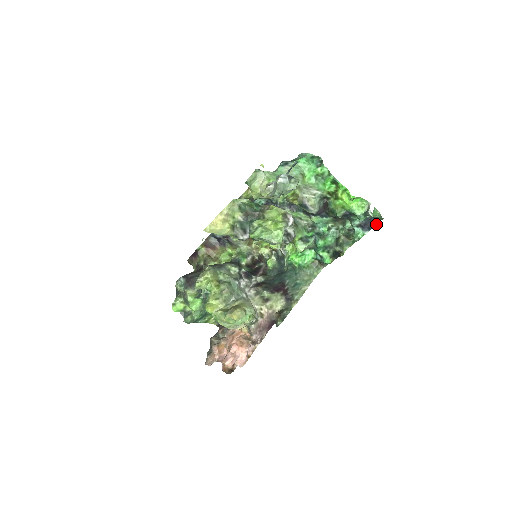
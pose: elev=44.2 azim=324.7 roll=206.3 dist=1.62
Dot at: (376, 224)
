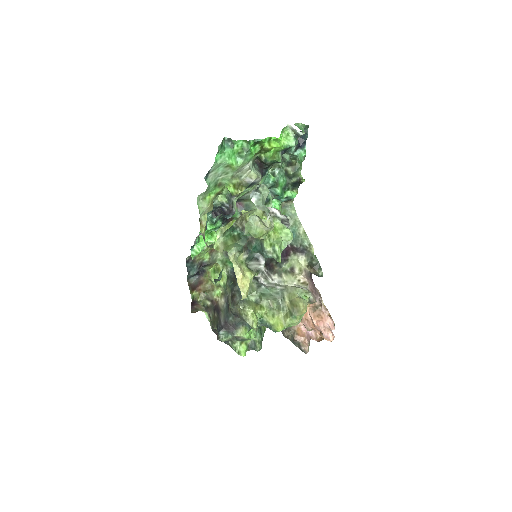
Dot at: (307, 134)
